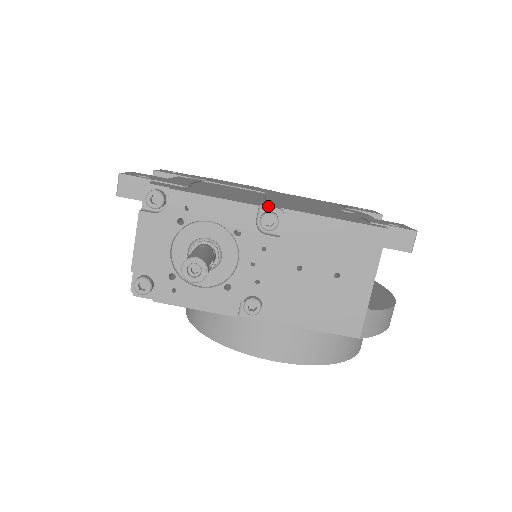
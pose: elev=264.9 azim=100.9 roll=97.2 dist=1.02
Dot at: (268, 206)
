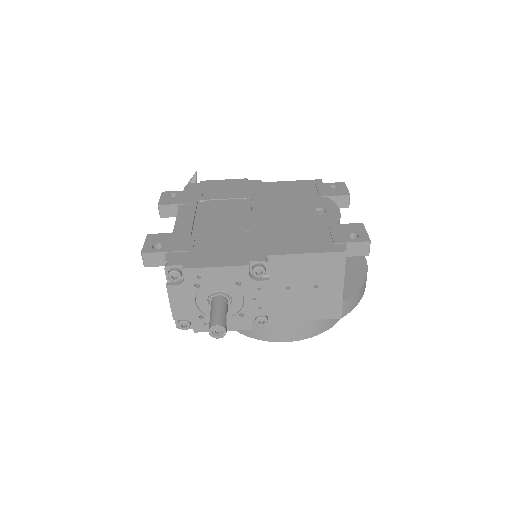
Dot at: (255, 260)
